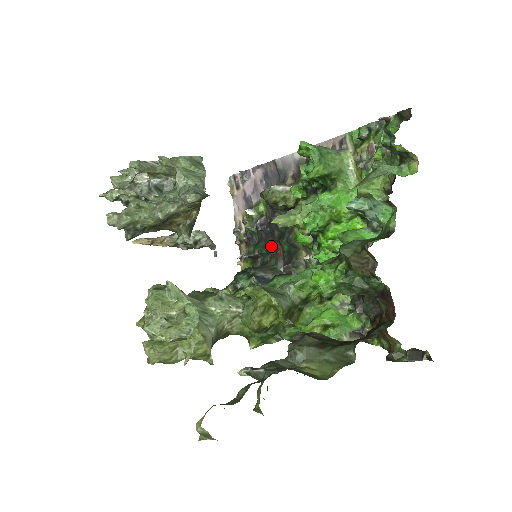
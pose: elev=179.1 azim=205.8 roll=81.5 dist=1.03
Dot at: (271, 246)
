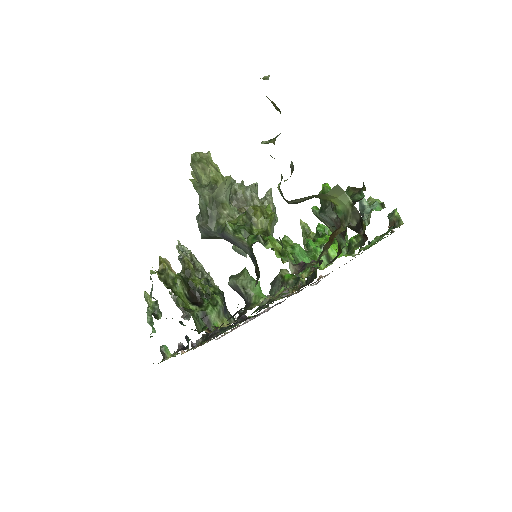
Dot at: (239, 321)
